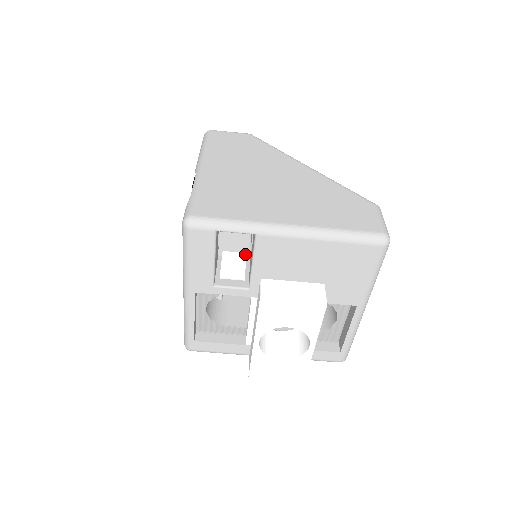
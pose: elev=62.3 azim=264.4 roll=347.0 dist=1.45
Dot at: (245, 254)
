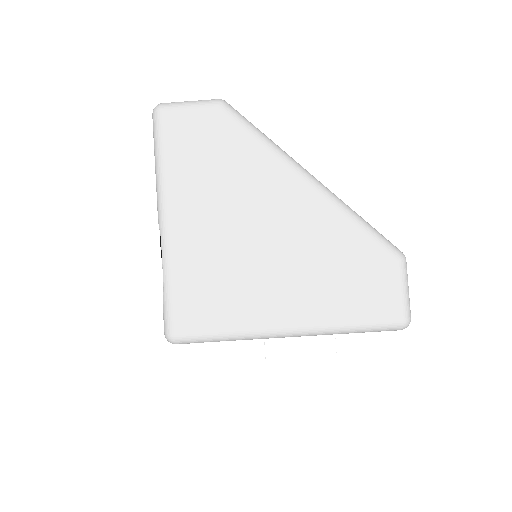
Dot at: occluded
